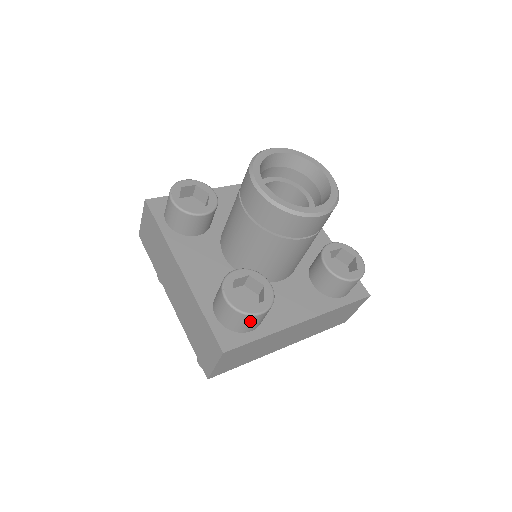
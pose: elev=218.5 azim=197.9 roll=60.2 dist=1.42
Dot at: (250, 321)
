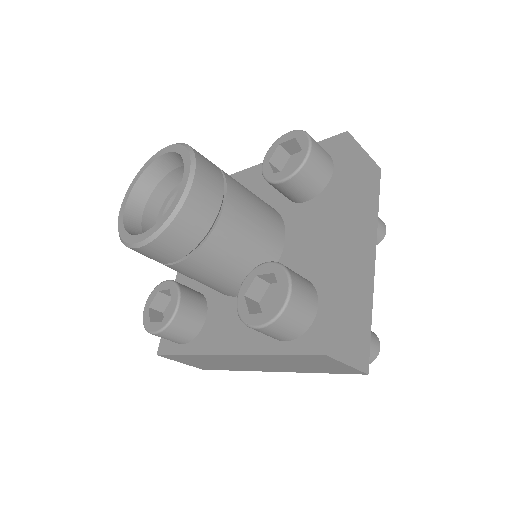
Dot at: occluded
